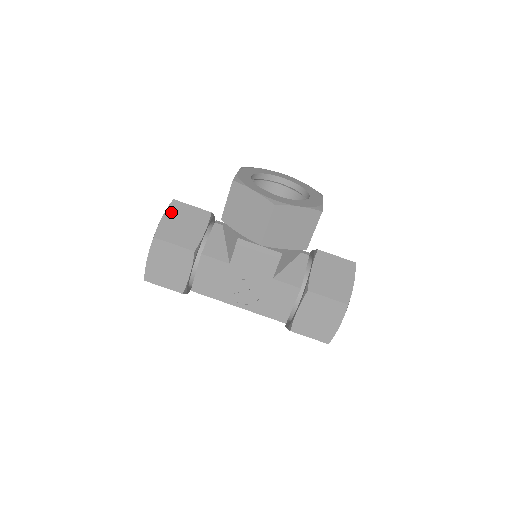
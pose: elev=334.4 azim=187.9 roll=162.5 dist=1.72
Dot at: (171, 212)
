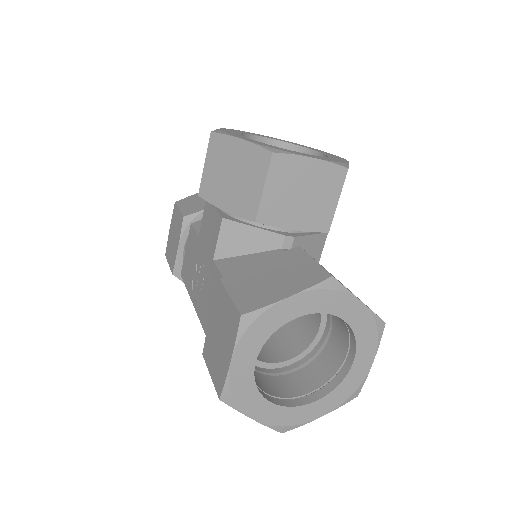
Dot at: occluded
